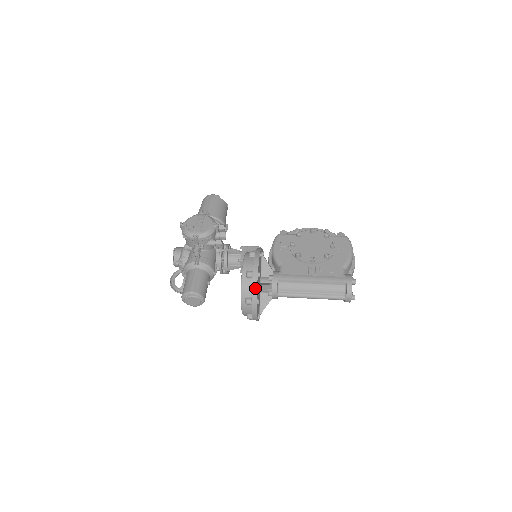
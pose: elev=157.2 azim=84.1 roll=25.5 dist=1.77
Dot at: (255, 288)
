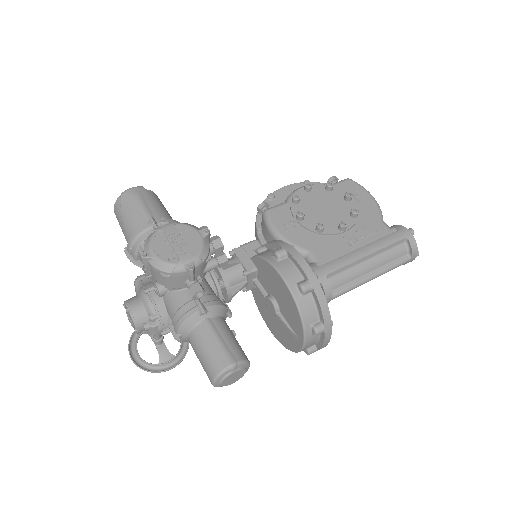
Dot at: (325, 304)
